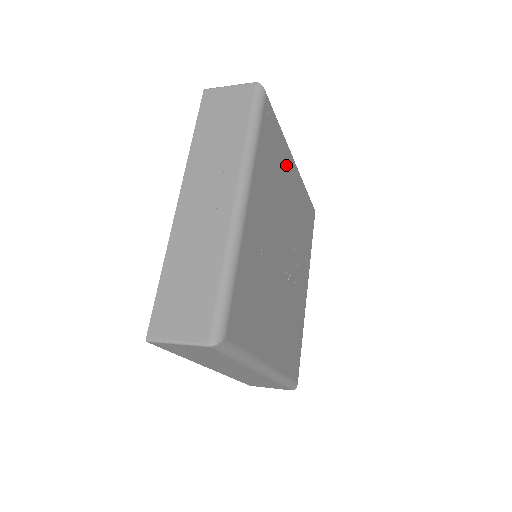
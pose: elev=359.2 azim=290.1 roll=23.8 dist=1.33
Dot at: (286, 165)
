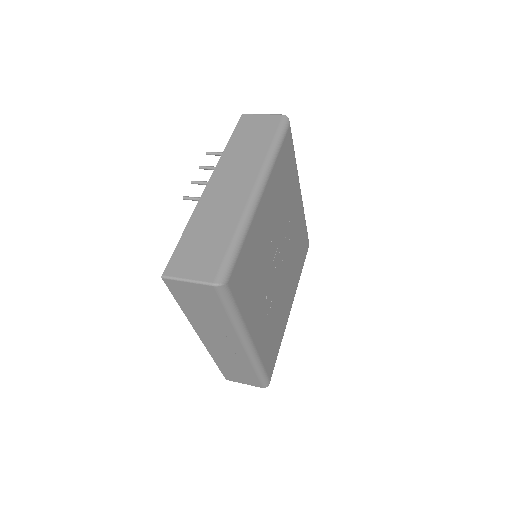
Dot at: (258, 229)
